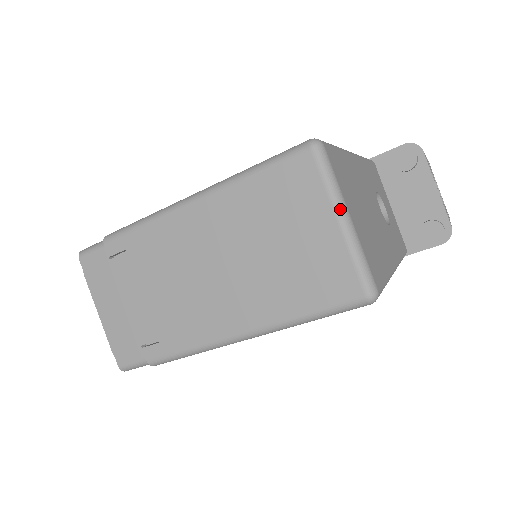
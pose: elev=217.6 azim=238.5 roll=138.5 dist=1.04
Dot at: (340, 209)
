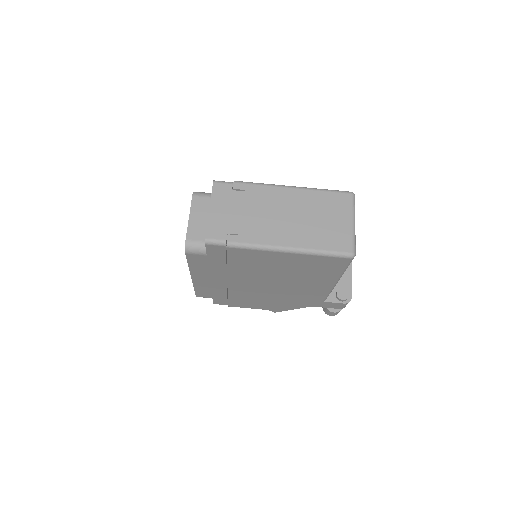
Dot at: (354, 219)
